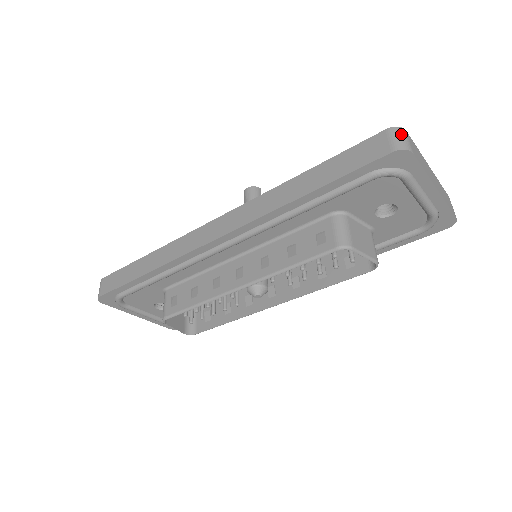
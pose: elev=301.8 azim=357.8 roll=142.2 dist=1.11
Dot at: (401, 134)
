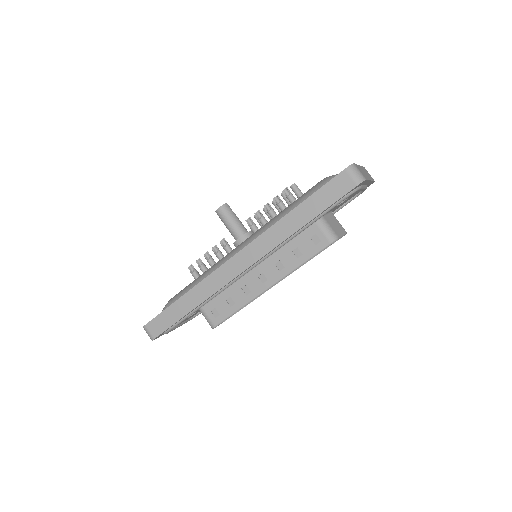
Dot at: (355, 170)
